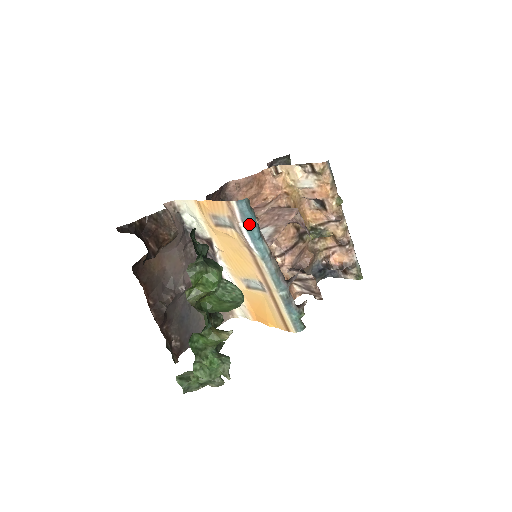
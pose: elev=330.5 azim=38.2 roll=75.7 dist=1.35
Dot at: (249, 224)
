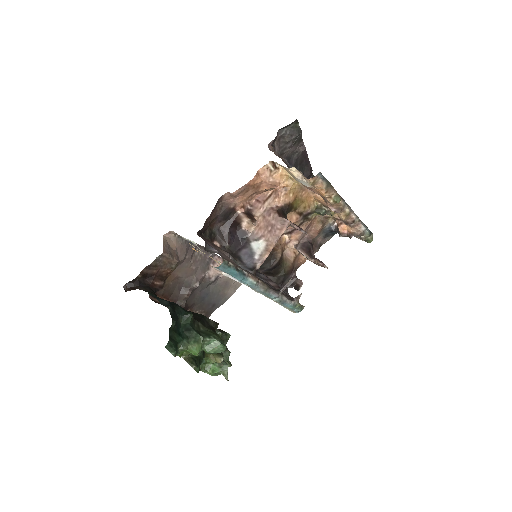
Dot at: occluded
